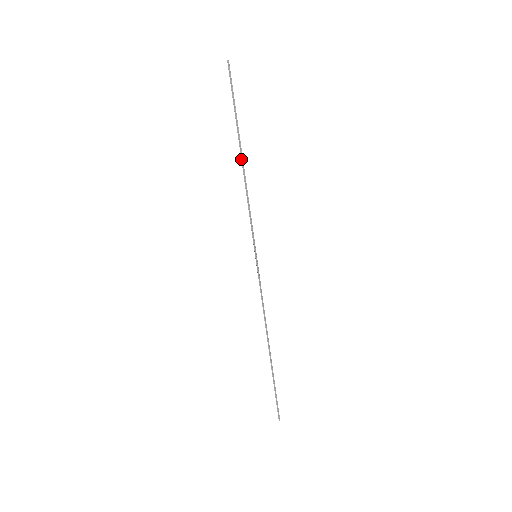
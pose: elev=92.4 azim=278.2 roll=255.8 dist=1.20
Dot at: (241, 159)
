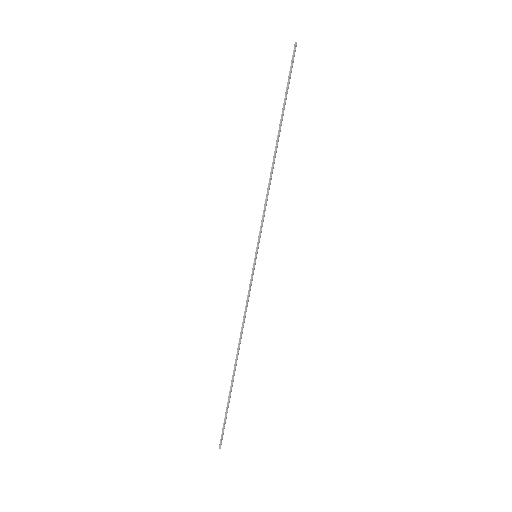
Dot at: (275, 148)
